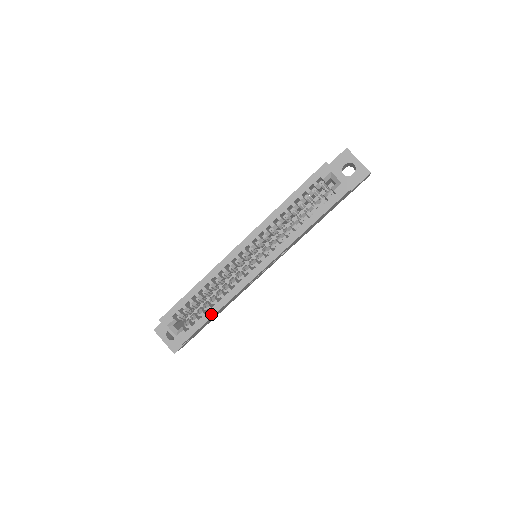
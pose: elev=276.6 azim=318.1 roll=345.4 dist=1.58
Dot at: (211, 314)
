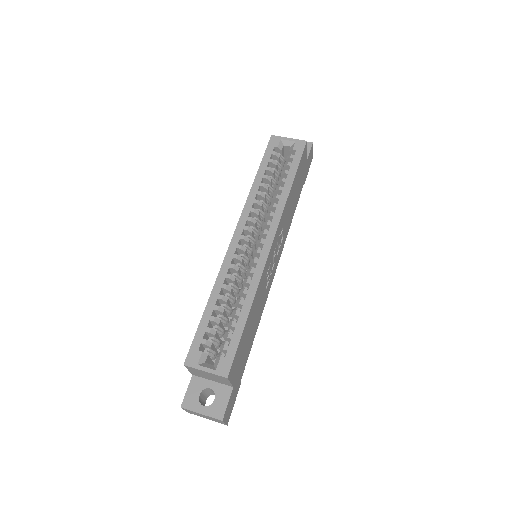
Dot at: (244, 318)
